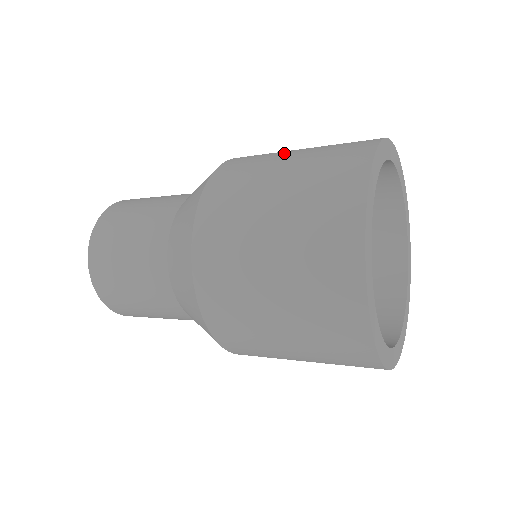
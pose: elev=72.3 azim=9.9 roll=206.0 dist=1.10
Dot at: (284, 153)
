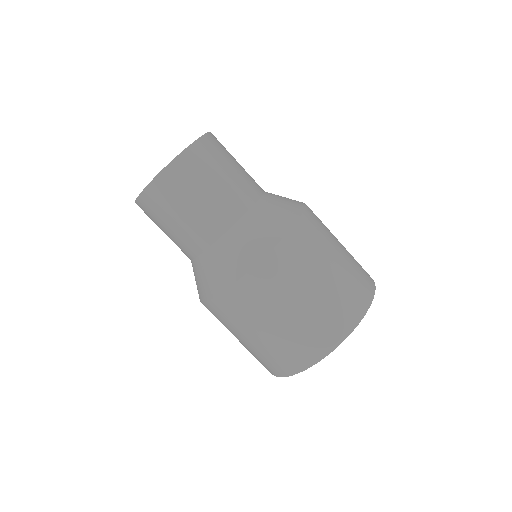
Dot at: (324, 264)
